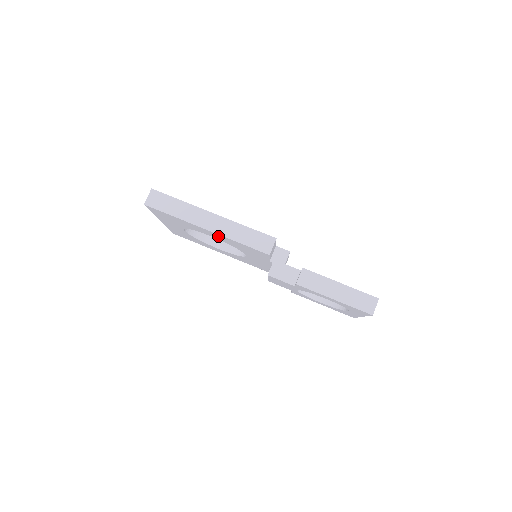
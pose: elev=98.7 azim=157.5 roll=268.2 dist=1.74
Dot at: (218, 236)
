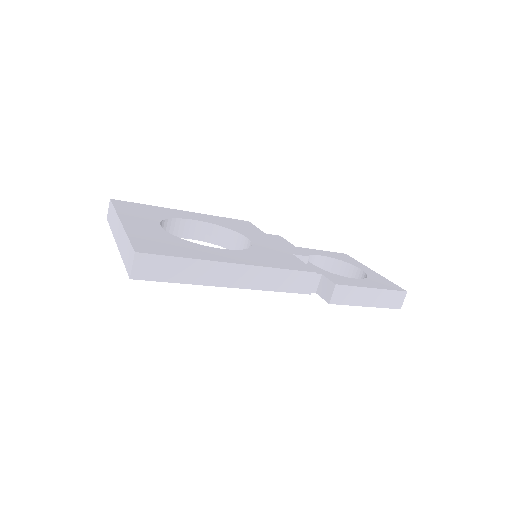
Dot at: occluded
